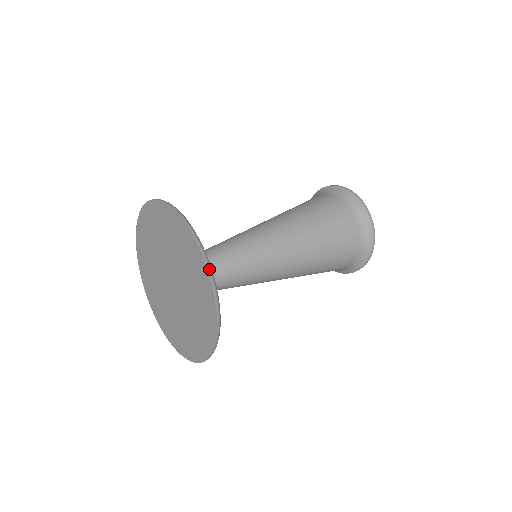
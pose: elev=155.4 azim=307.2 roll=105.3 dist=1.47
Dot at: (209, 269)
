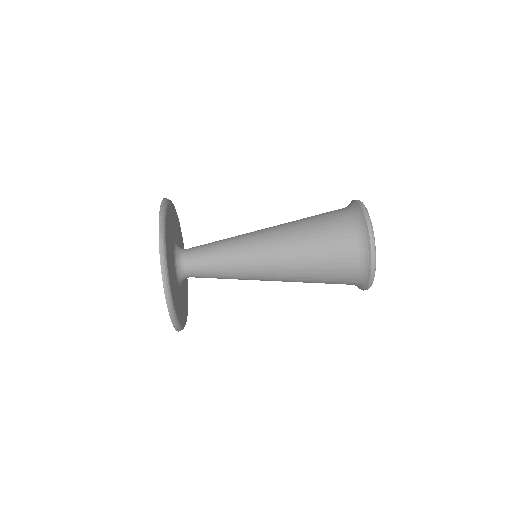
Dot at: occluded
